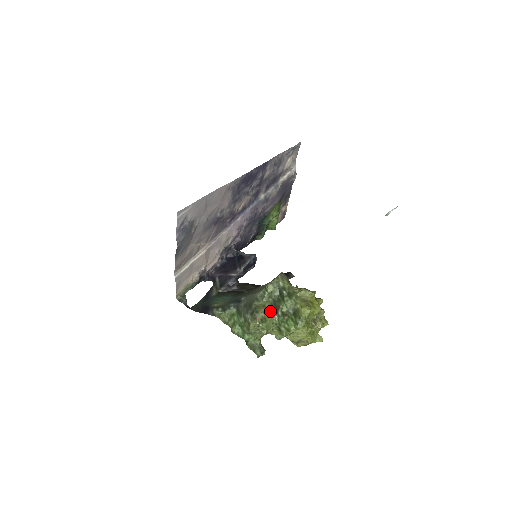
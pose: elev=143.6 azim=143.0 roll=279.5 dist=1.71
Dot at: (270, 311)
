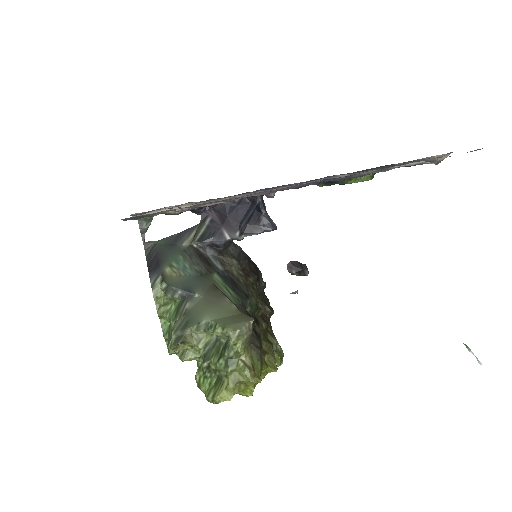
Dot at: (200, 350)
